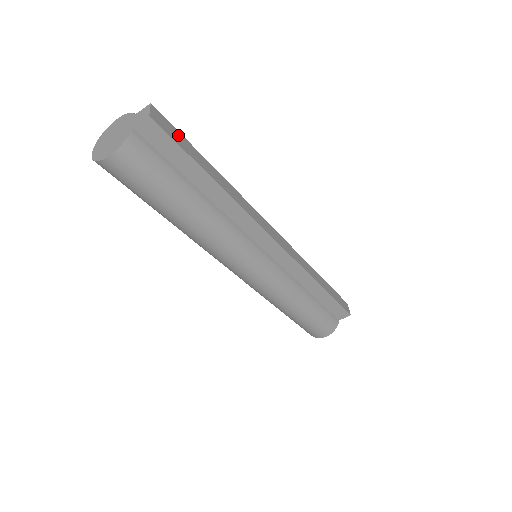
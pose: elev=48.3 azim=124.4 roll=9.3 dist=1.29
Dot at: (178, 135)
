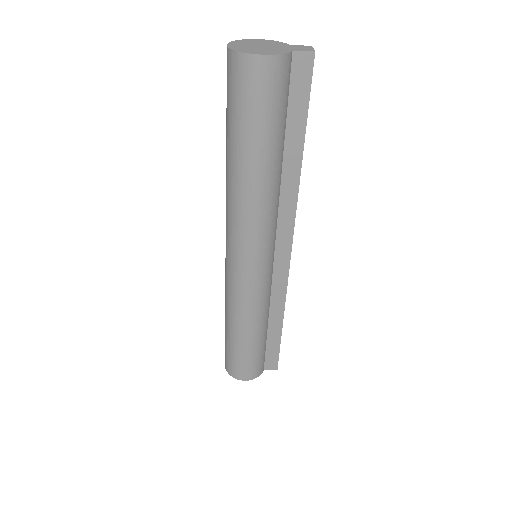
Dot at: occluded
